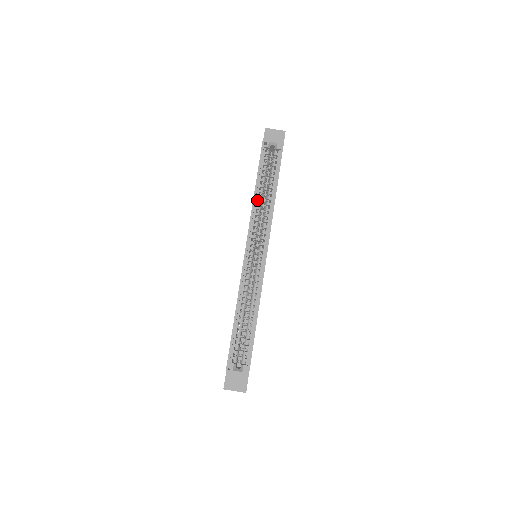
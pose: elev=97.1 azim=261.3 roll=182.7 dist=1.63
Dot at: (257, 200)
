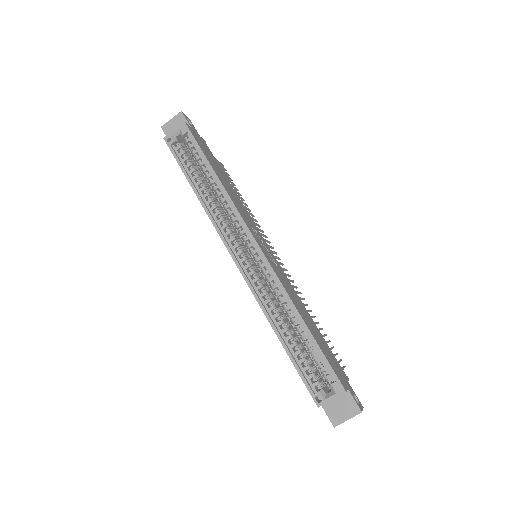
Dot at: (206, 201)
